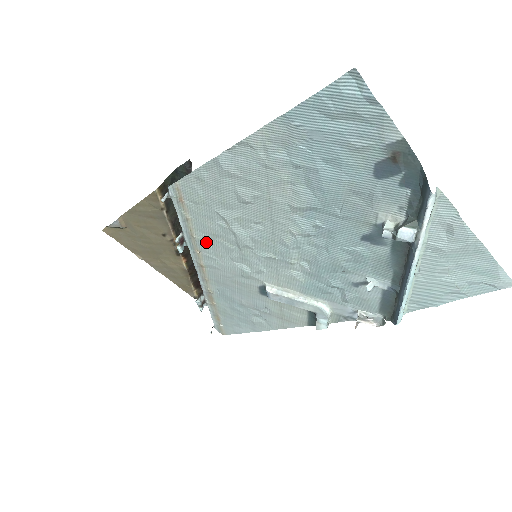
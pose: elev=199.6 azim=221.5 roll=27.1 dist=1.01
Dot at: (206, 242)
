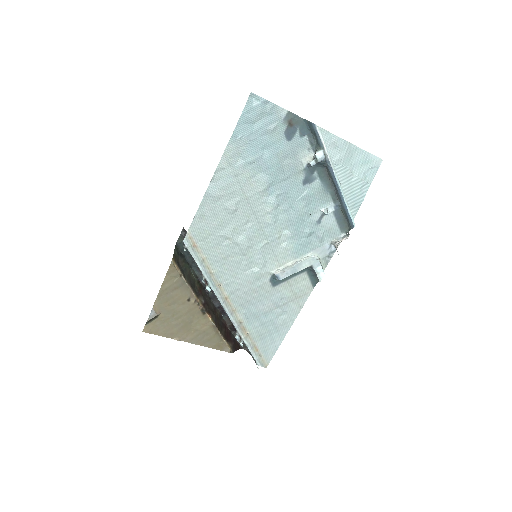
Dot at: (222, 270)
